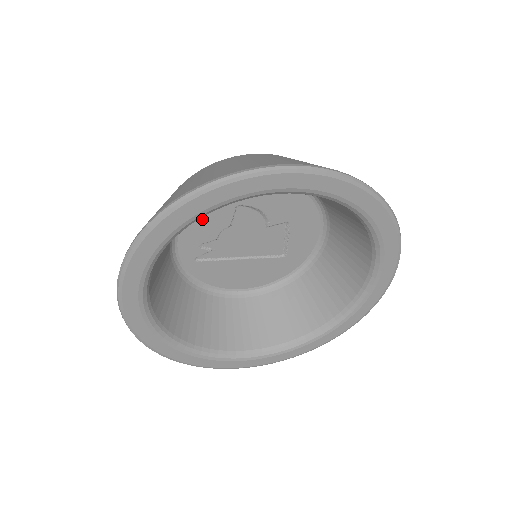
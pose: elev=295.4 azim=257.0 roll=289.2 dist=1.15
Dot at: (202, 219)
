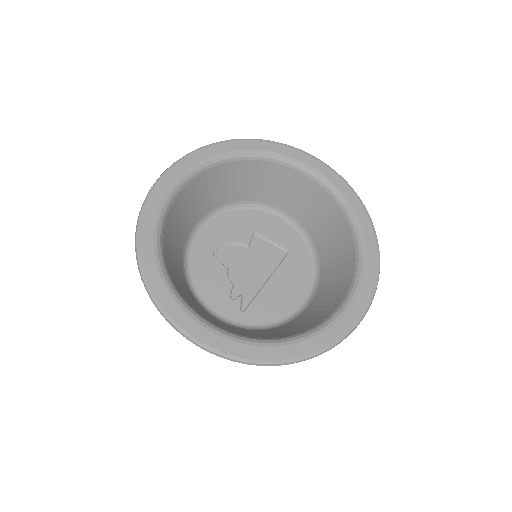
Dot at: (206, 282)
